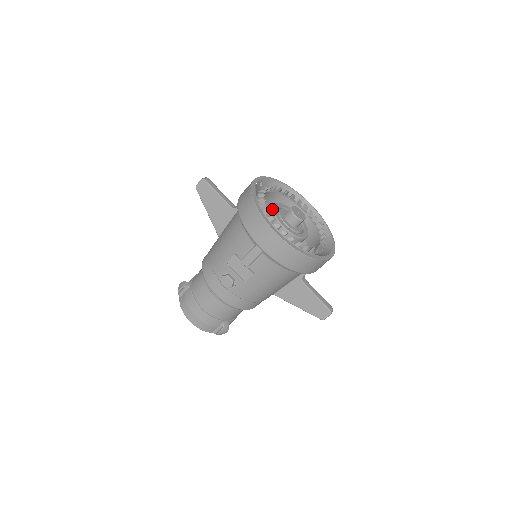
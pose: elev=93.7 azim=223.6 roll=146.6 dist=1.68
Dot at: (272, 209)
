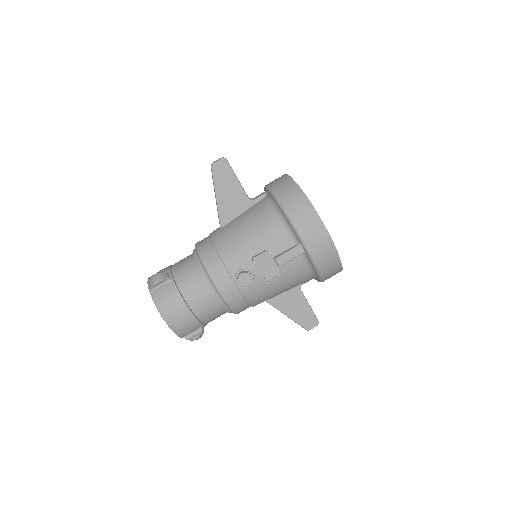
Dot at: occluded
